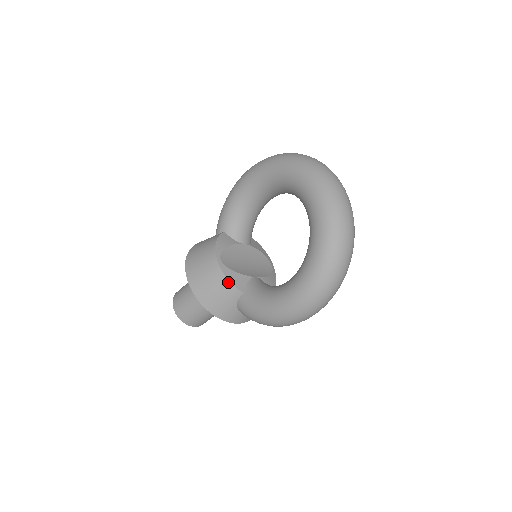
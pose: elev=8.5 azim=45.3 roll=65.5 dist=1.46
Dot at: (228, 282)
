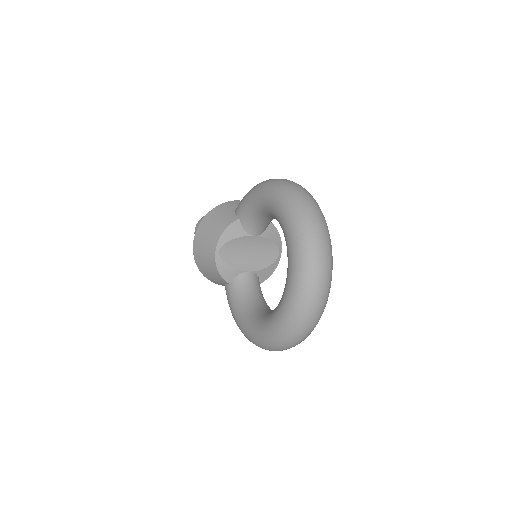
Dot at: (218, 273)
